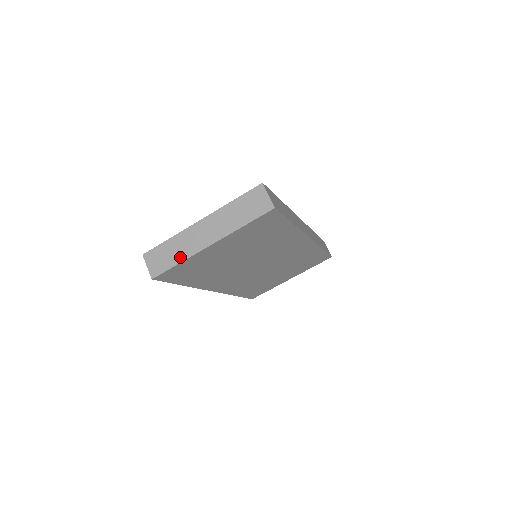
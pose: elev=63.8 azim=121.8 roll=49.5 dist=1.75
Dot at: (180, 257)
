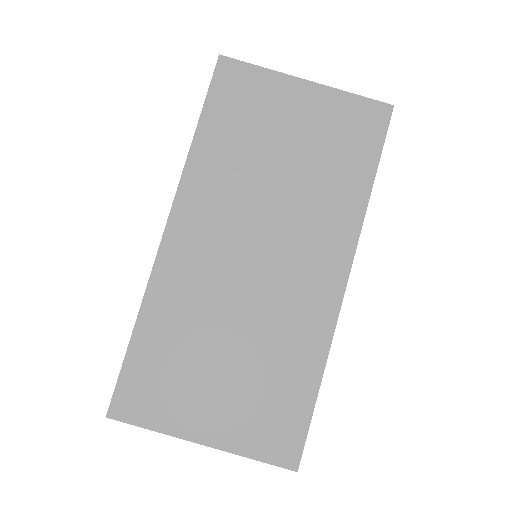
Dot at: (265, 71)
